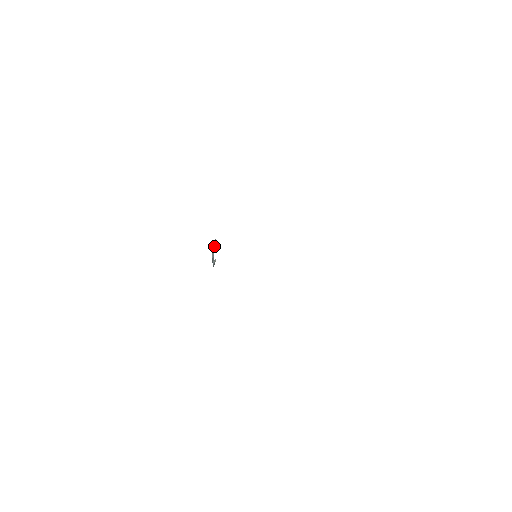
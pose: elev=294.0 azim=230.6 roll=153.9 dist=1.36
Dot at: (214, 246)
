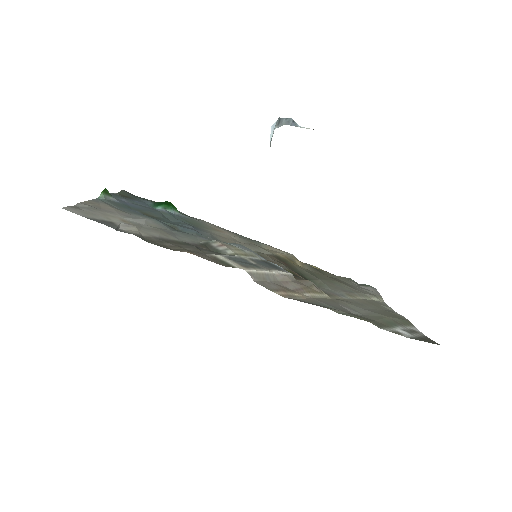
Dot at: (296, 126)
